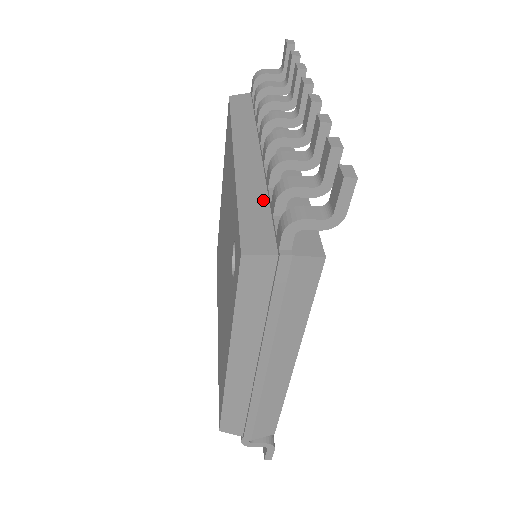
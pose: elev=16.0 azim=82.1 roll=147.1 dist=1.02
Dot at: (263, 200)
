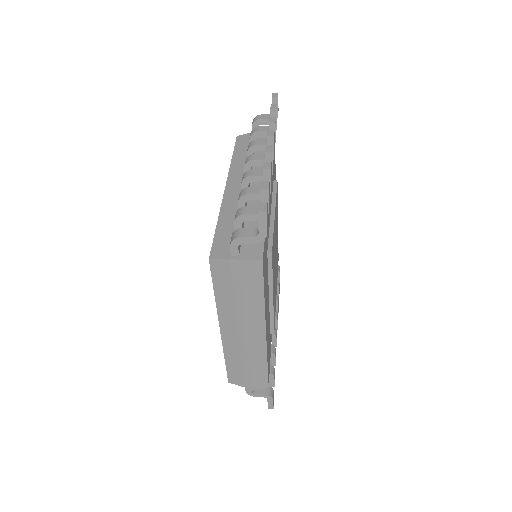
Dot at: occluded
